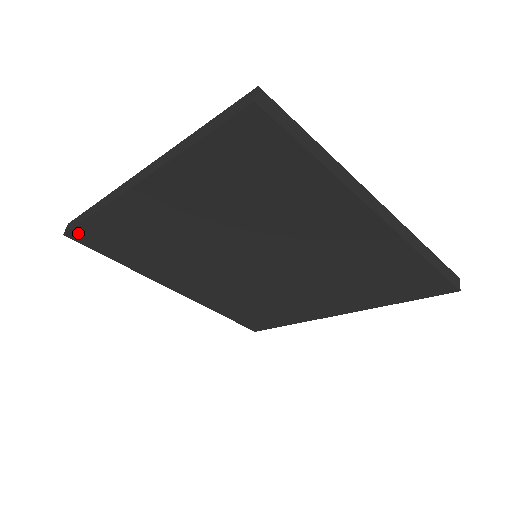
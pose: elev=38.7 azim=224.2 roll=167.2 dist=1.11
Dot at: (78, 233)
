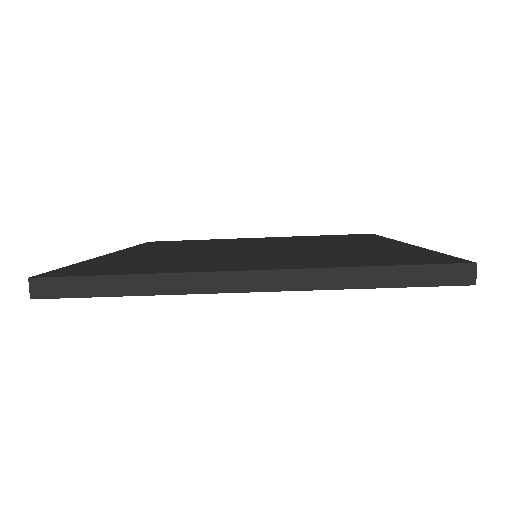
Dot at: occluded
